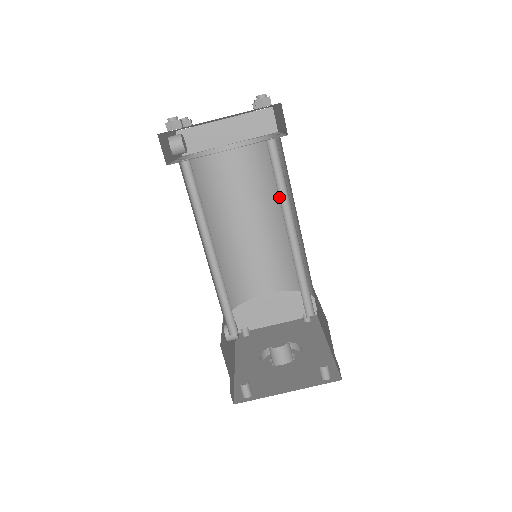
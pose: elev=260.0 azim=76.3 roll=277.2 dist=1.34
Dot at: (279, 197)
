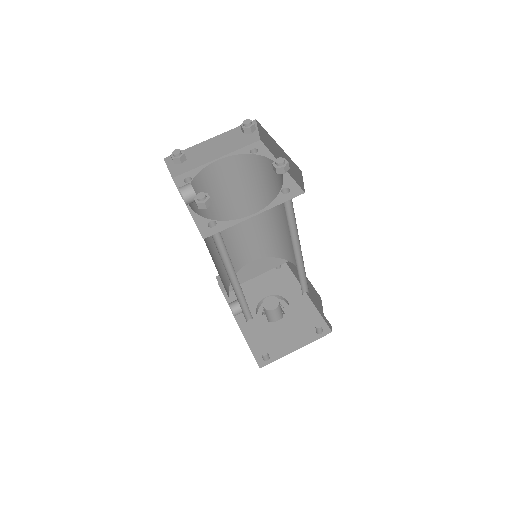
Dot at: occluded
